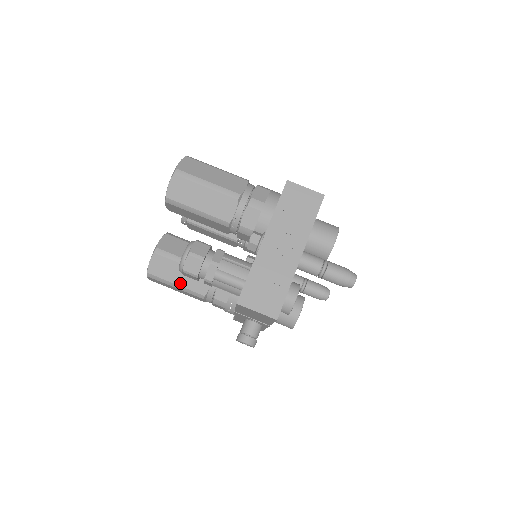
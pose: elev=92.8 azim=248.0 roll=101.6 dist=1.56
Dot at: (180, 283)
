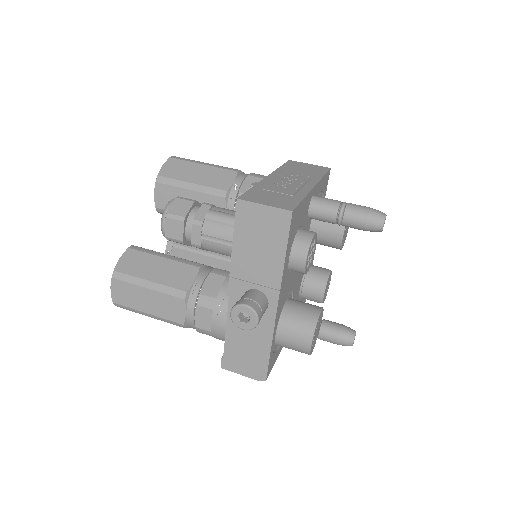
Dot at: (155, 279)
